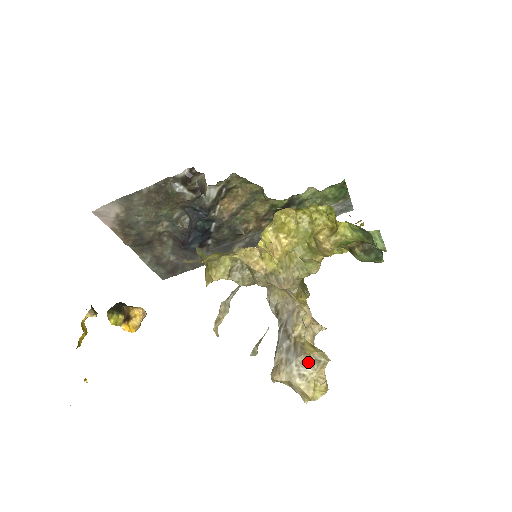
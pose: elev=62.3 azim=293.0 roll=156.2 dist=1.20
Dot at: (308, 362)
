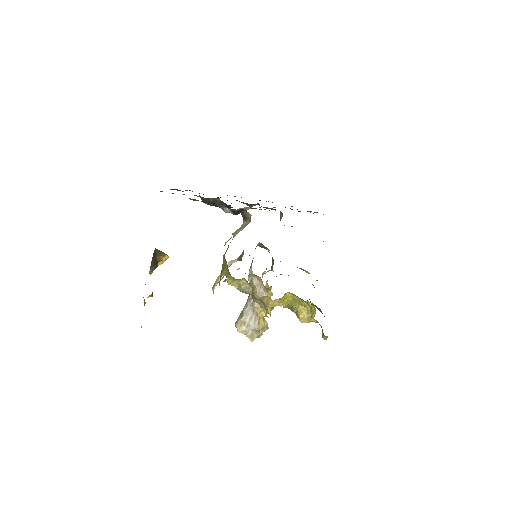
Dot at: (258, 331)
